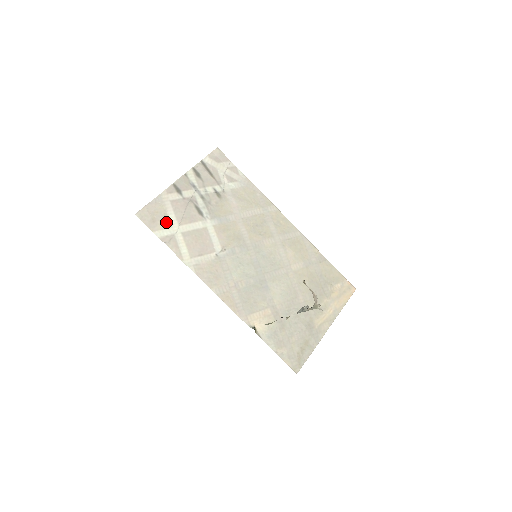
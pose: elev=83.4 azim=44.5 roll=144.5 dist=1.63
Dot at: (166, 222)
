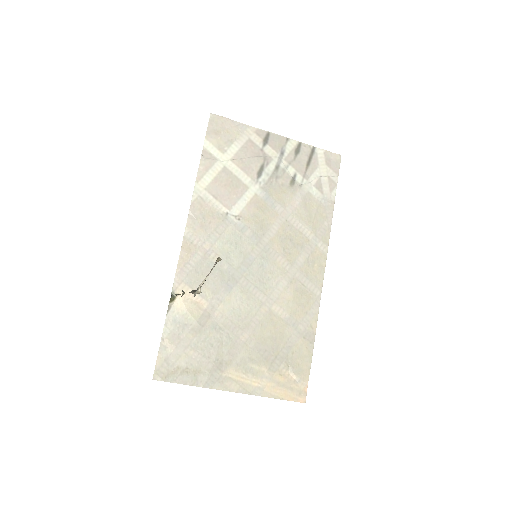
Dot at: (225, 146)
